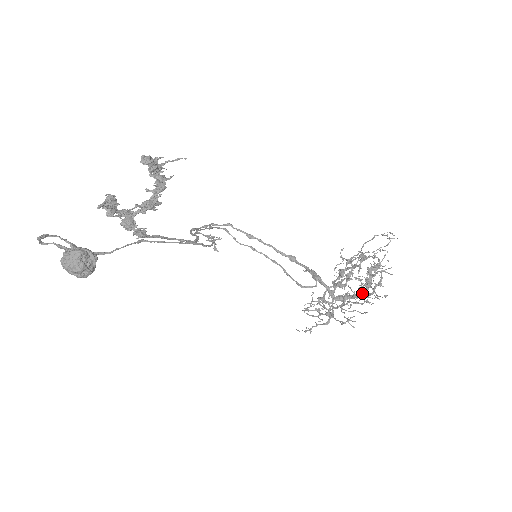
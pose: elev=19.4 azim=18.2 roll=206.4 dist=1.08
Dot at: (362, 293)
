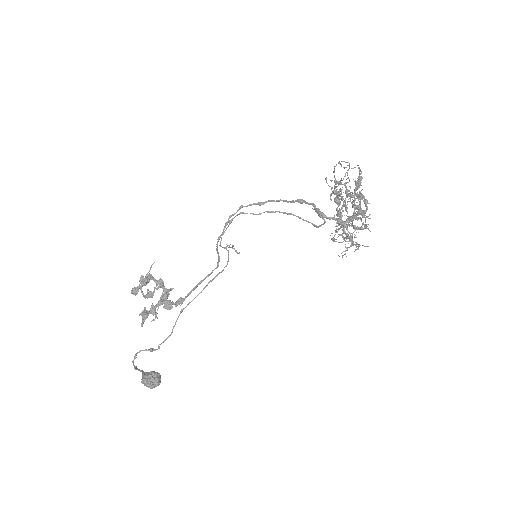
Dot at: occluded
